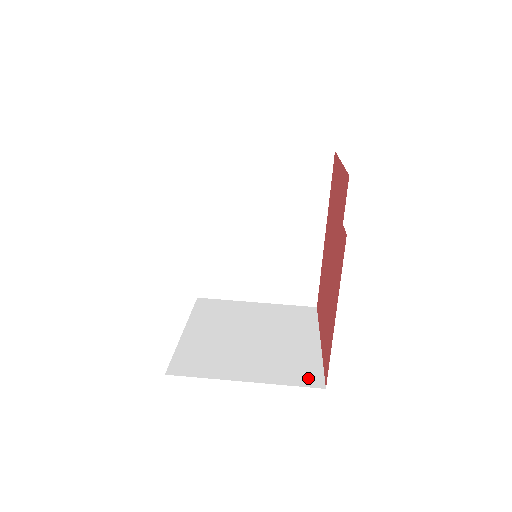
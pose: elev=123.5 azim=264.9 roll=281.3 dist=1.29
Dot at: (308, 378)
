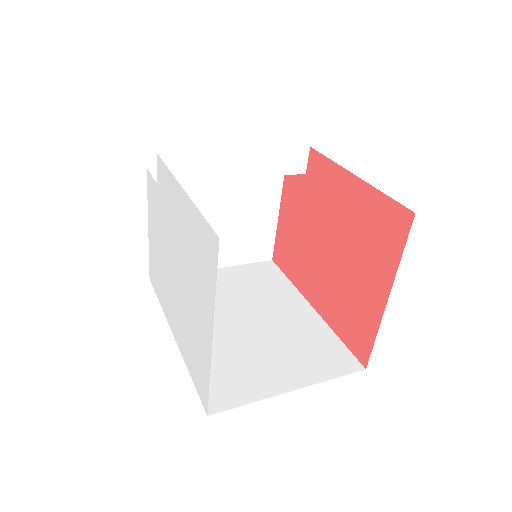
Dot at: occluded
